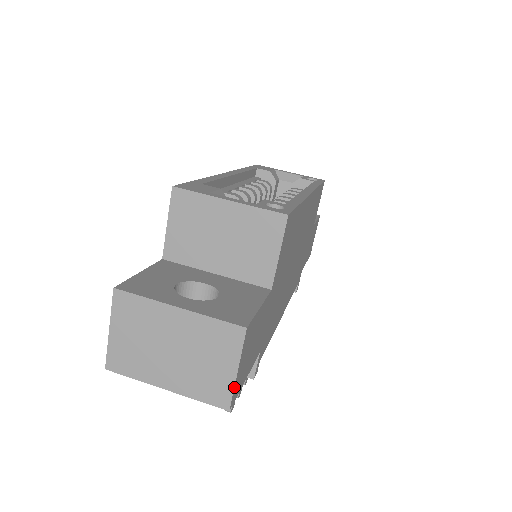
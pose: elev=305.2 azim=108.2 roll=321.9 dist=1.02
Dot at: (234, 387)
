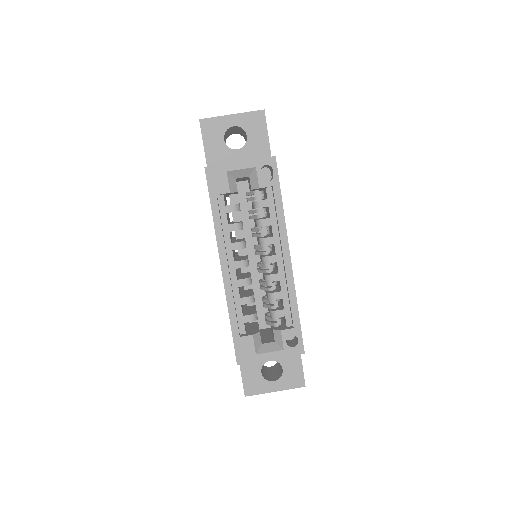
Dot at: occluded
